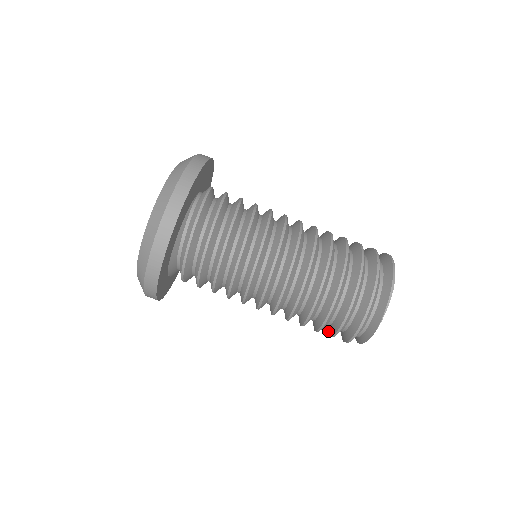
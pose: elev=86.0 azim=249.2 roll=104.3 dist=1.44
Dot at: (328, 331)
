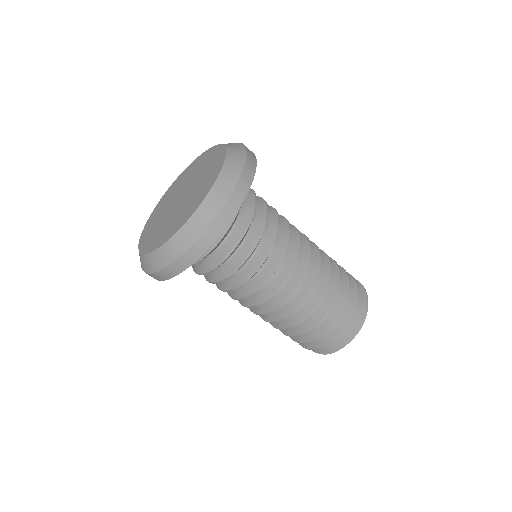
Dot at: occluded
